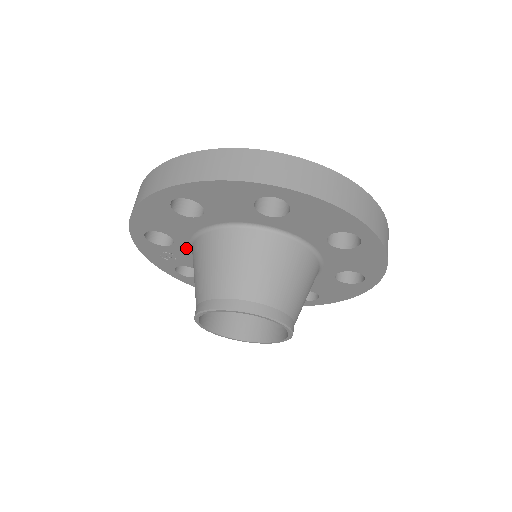
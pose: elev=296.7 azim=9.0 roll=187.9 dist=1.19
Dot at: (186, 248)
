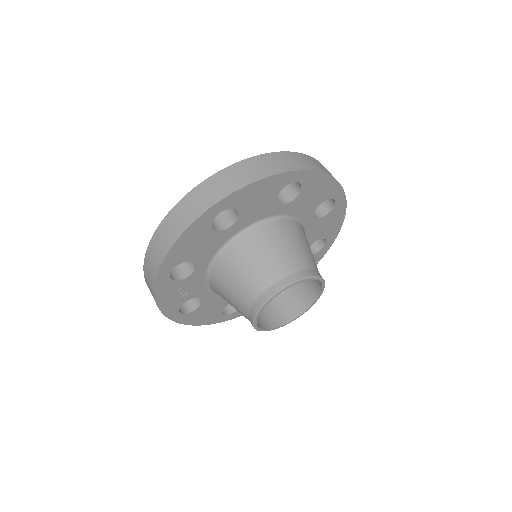
Dot at: (203, 273)
